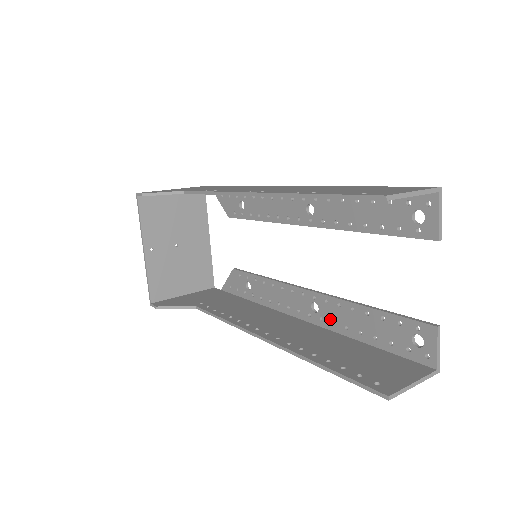
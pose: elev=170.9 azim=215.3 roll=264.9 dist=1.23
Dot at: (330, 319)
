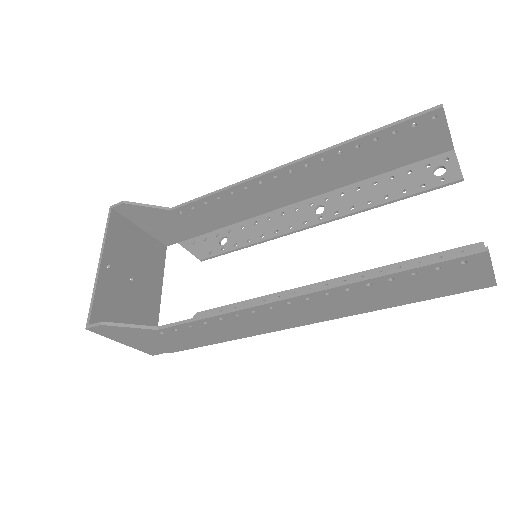
Dot at: occluded
